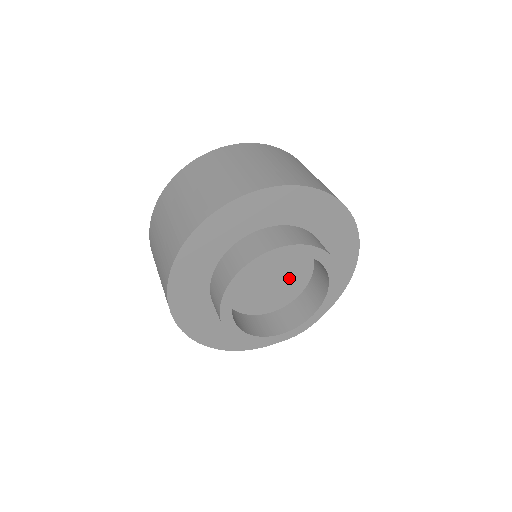
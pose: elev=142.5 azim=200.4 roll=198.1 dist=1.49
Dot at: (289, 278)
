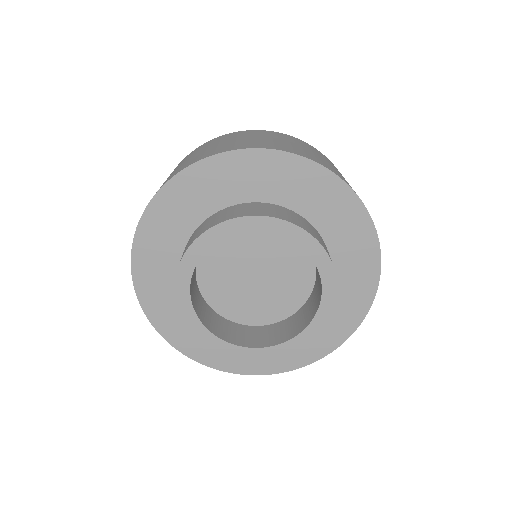
Dot at: (275, 292)
